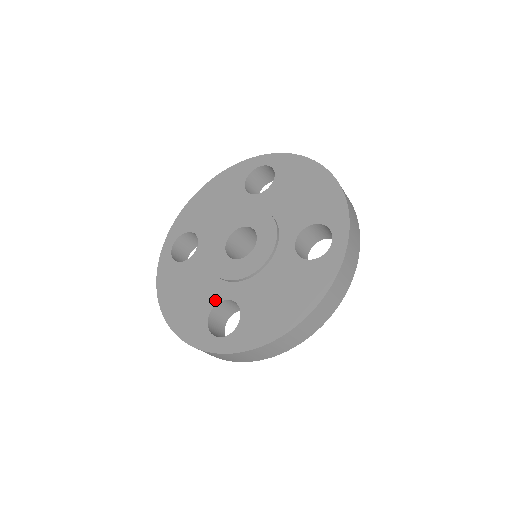
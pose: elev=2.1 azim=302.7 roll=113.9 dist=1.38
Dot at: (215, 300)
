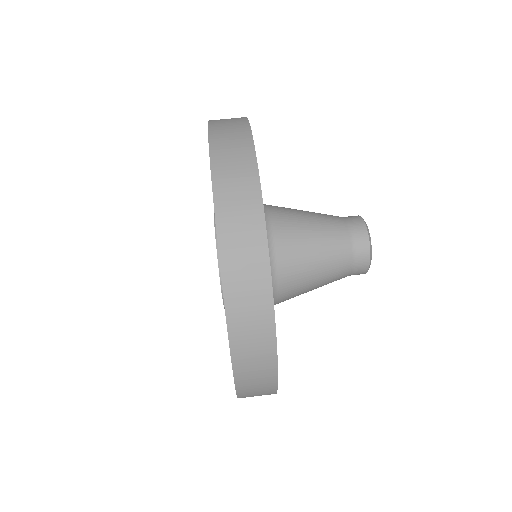
Dot at: occluded
